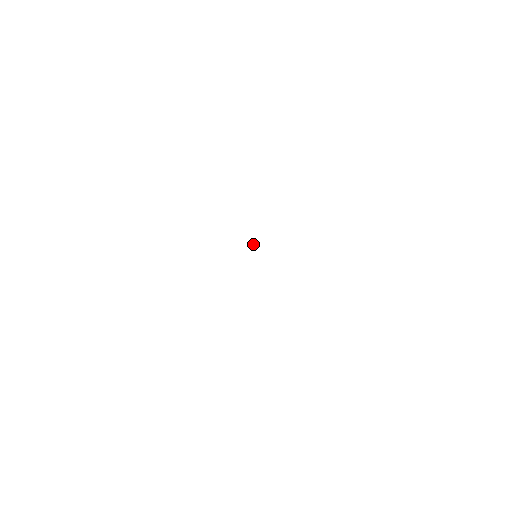
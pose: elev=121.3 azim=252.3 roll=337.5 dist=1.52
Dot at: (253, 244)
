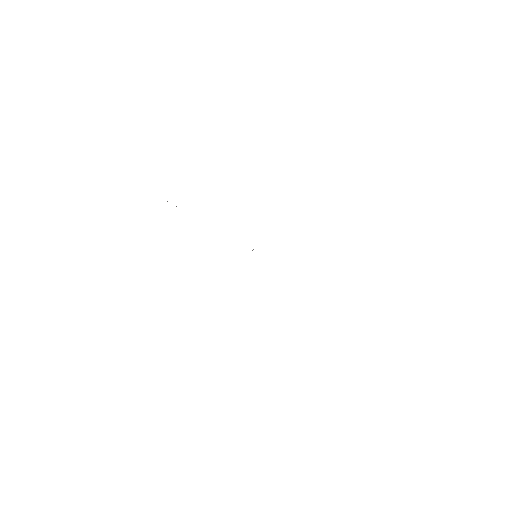
Dot at: occluded
